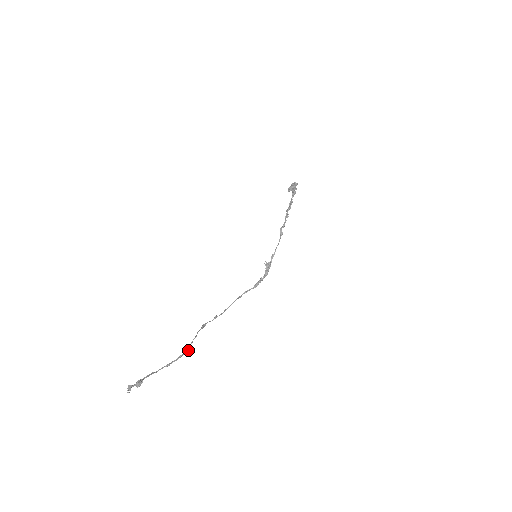
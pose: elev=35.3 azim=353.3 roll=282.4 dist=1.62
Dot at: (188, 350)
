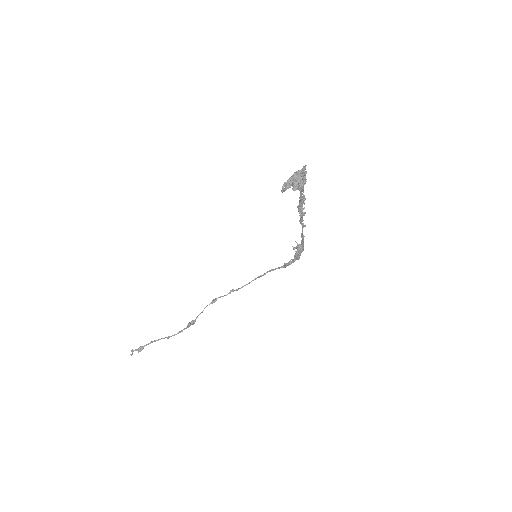
Dot at: (192, 324)
